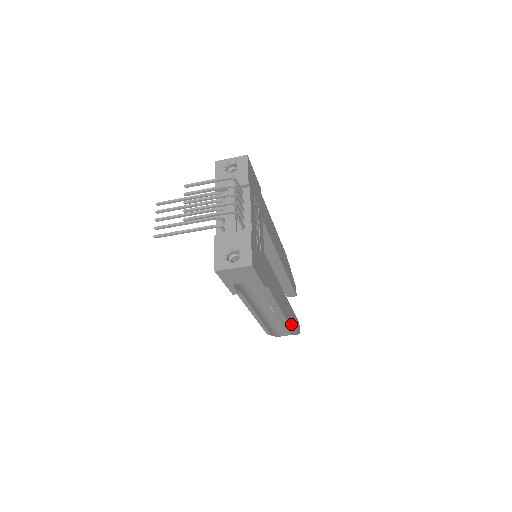
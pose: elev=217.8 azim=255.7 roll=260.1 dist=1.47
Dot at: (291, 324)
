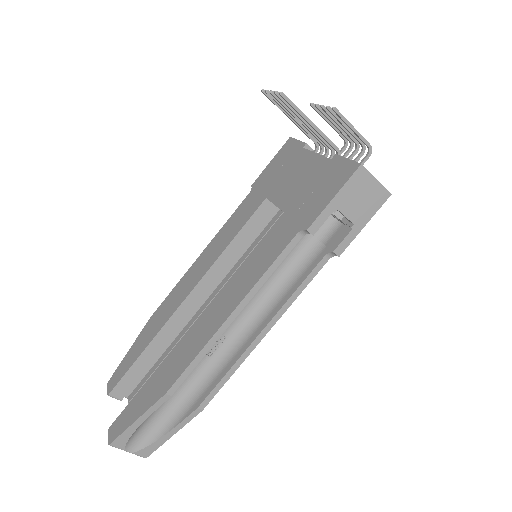
Dot at: occluded
